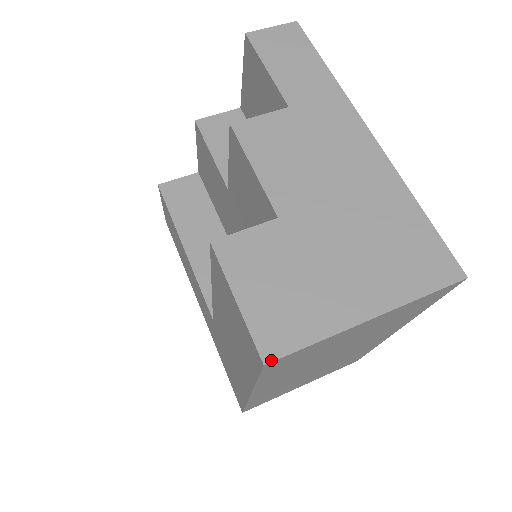
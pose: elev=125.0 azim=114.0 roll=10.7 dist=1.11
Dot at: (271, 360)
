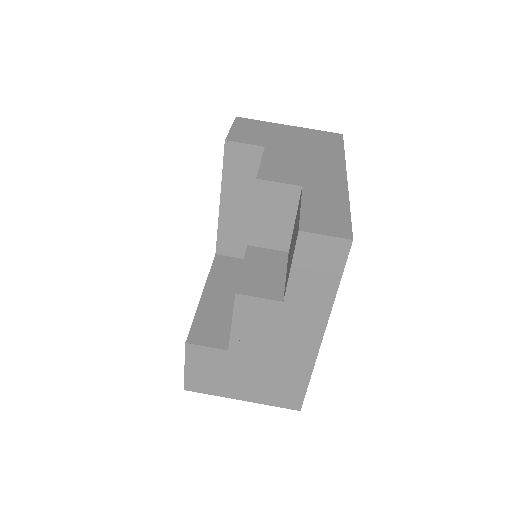
Dot at: (188, 390)
